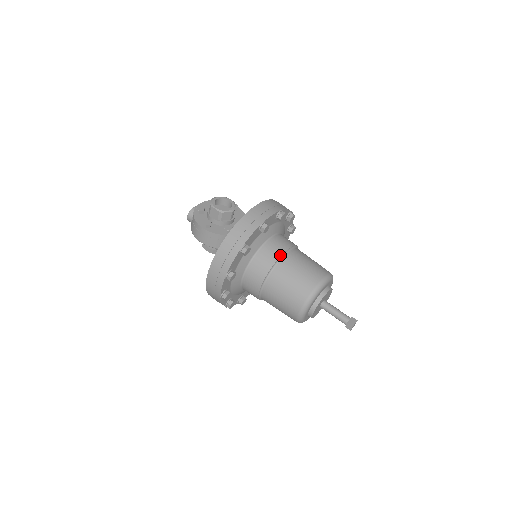
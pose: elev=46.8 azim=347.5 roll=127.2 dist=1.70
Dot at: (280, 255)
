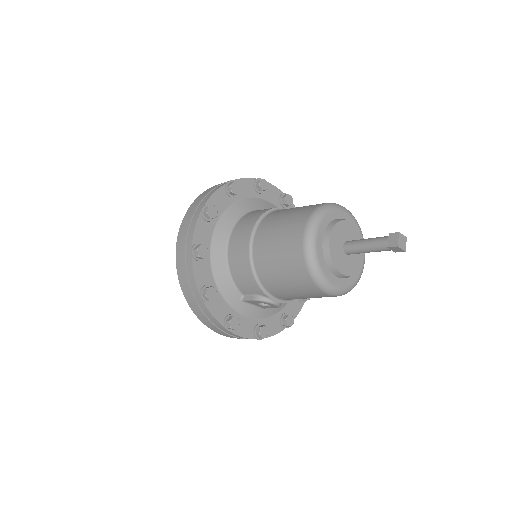
Dot at: (281, 207)
